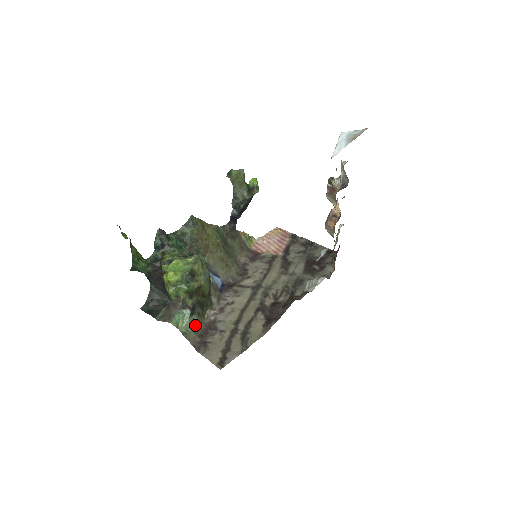
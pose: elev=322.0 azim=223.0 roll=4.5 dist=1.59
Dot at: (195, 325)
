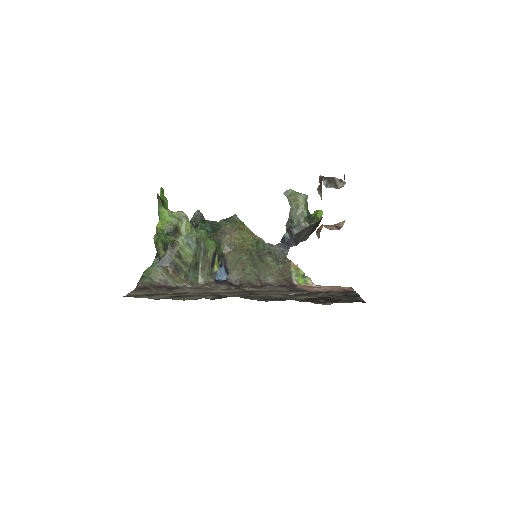
Dot at: (156, 276)
